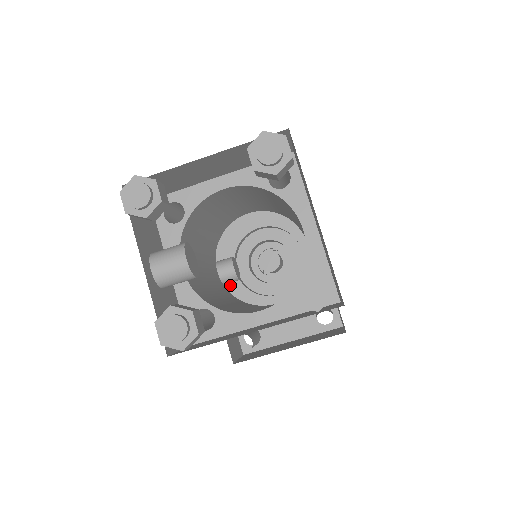
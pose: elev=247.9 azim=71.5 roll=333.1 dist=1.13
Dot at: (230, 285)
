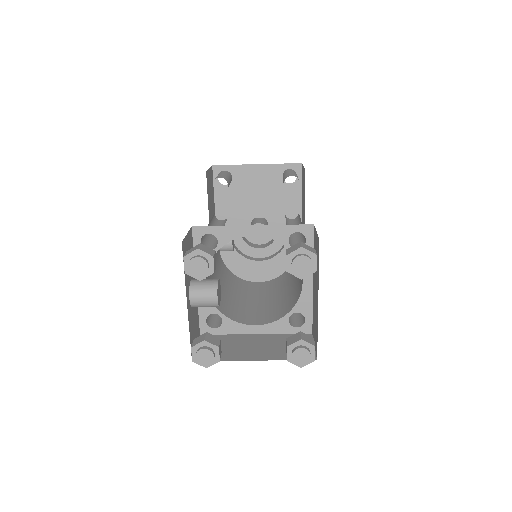
Dot at: occluded
